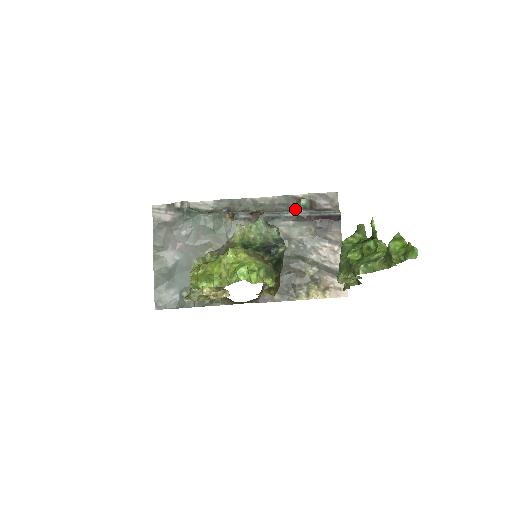
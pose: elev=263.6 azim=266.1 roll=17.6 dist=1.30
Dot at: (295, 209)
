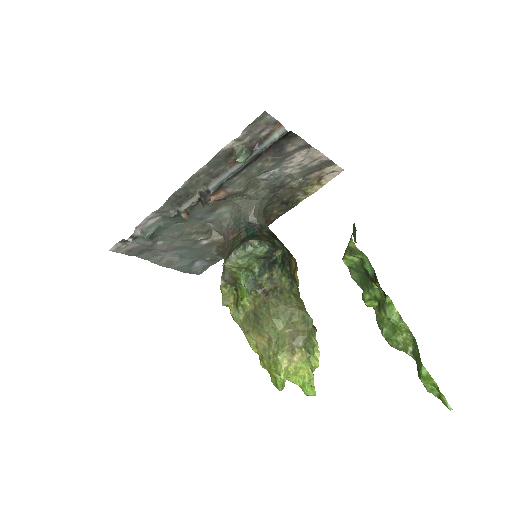
Dot at: (235, 162)
